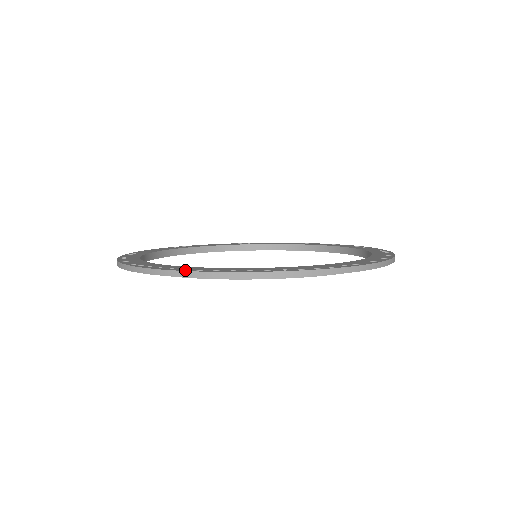
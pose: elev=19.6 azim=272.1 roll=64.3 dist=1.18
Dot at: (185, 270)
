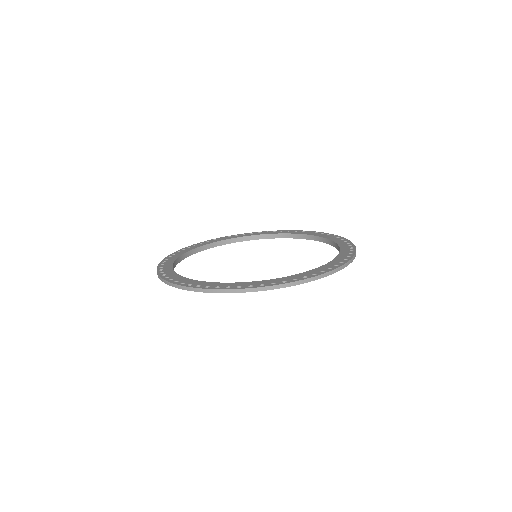
Dot at: (264, 286)
